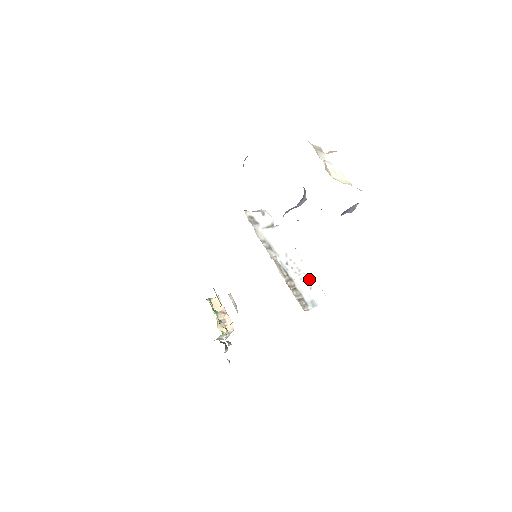
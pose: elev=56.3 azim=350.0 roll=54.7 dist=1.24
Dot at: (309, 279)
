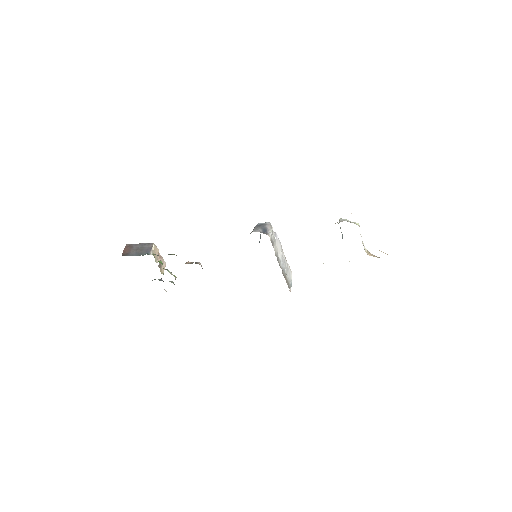
Dot at: (288, 266)
